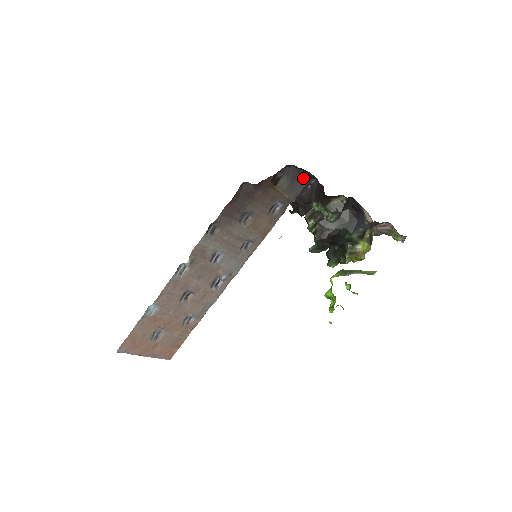
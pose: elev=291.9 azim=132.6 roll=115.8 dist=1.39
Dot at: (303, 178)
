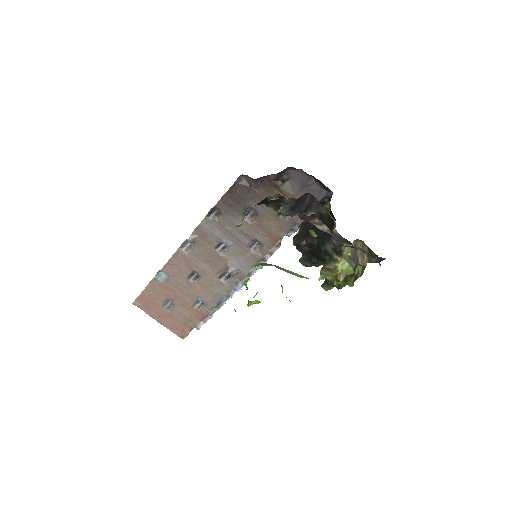
Dot at: (318, 188)
